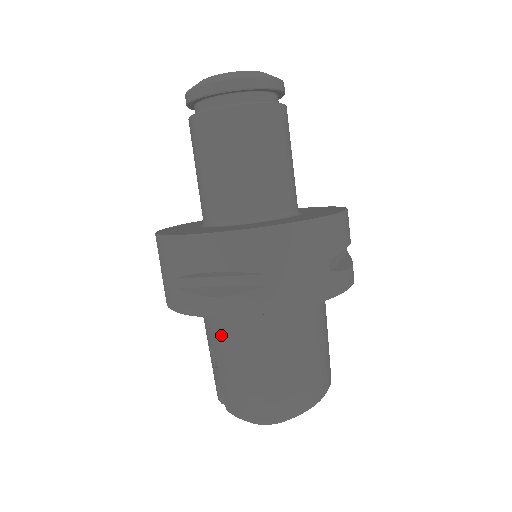
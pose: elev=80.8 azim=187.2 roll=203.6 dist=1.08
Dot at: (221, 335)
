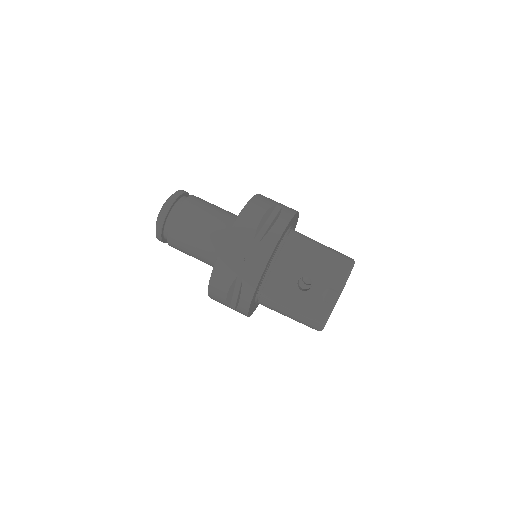
Dot at: (294, 258)
